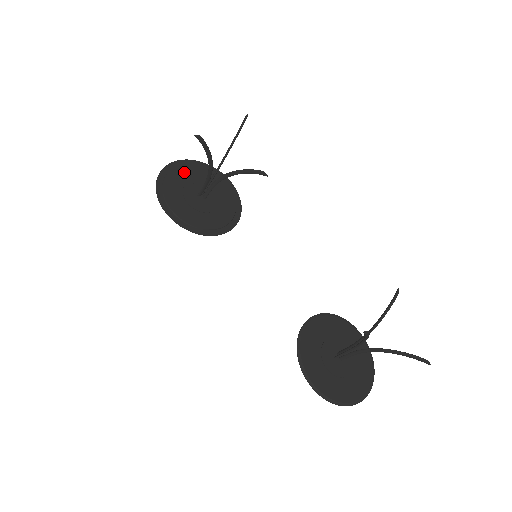
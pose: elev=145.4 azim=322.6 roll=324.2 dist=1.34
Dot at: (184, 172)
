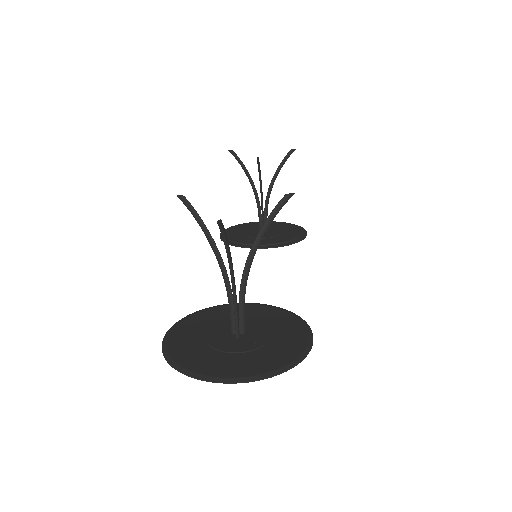
Dot at: occluded
